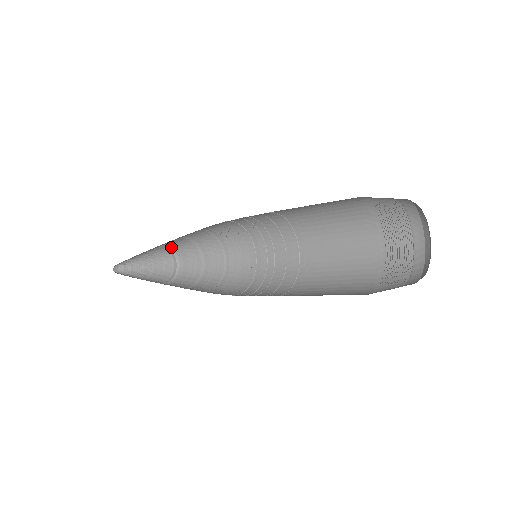
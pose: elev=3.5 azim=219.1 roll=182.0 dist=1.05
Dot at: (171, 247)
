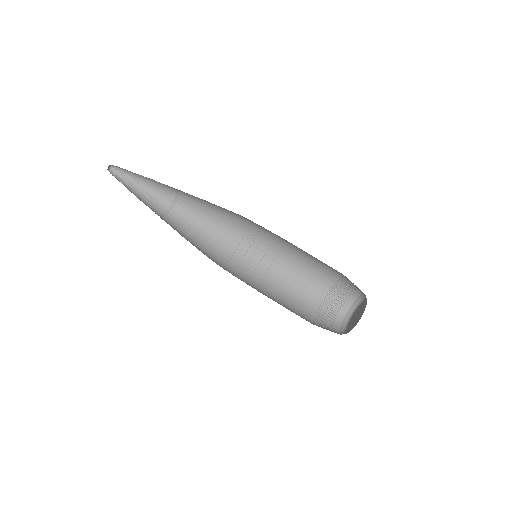
Dot at: (179, 190)
